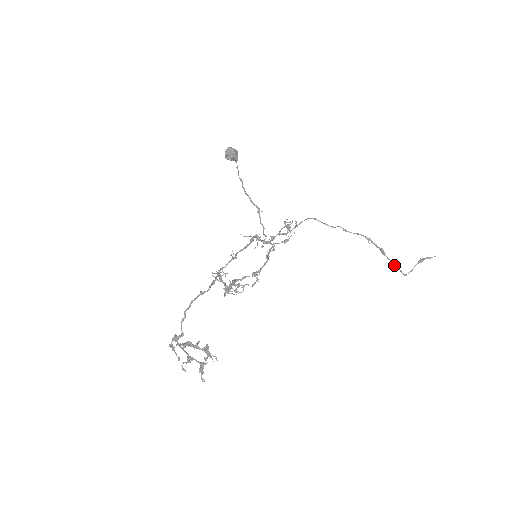
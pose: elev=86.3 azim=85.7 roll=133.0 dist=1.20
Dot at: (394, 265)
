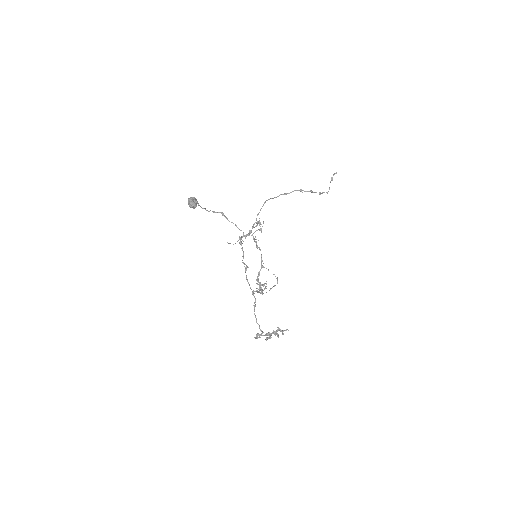
Dot at: occluded
